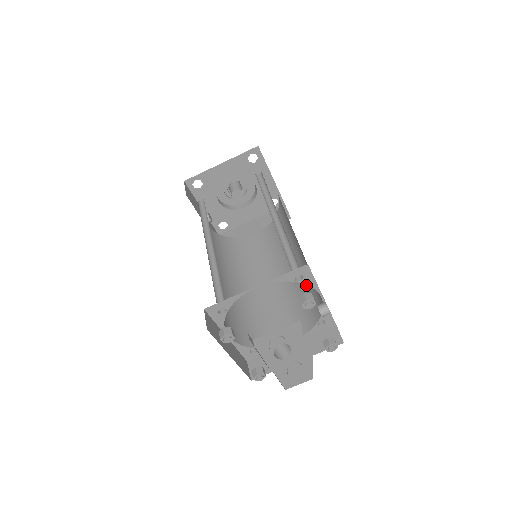
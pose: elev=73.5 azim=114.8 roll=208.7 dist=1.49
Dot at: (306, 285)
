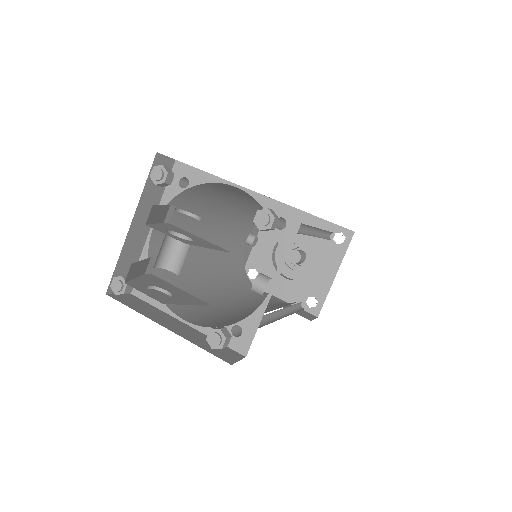
Dot at: occluded
